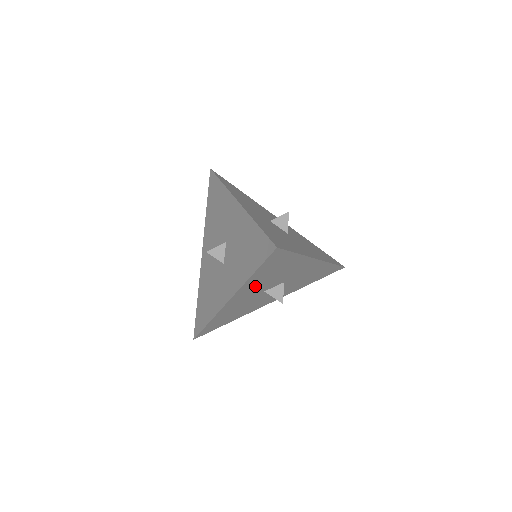
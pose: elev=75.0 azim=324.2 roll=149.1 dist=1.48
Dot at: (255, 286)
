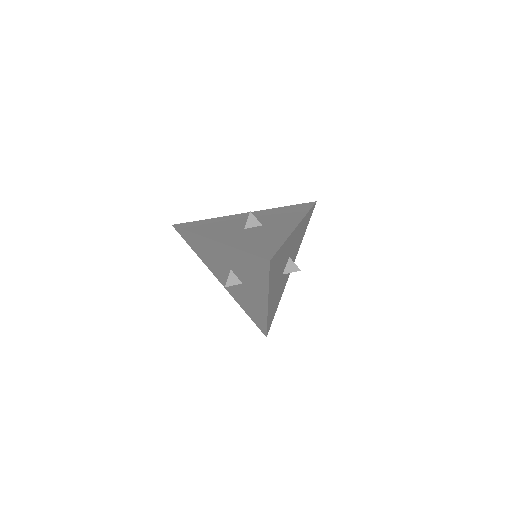
Dot at: (275, 282)
